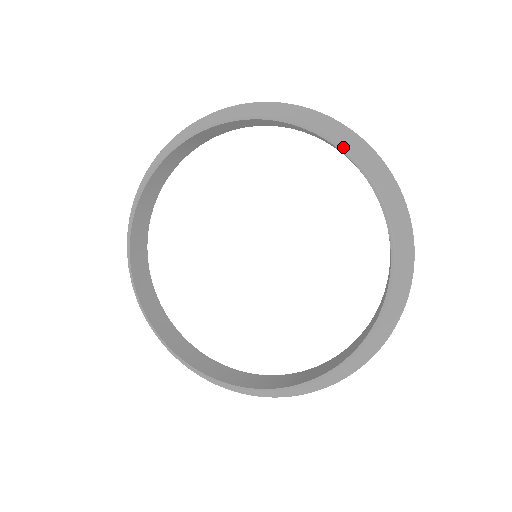
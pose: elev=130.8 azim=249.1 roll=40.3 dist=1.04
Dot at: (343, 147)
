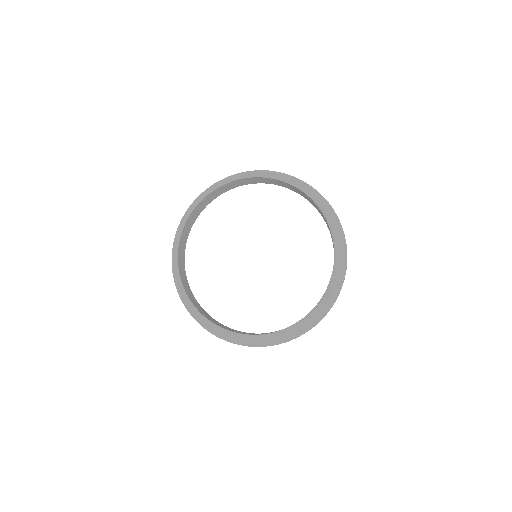
Dot at: (335, 241)
